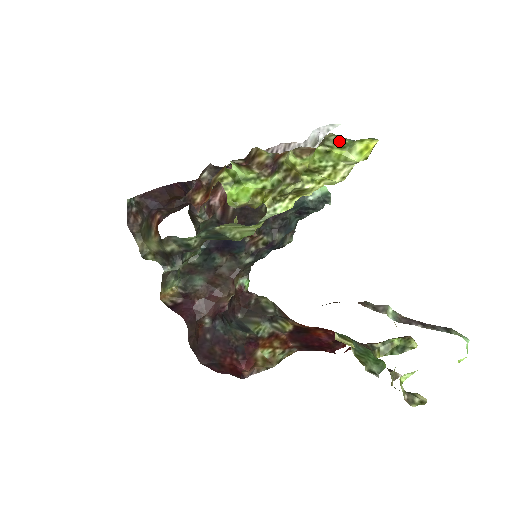
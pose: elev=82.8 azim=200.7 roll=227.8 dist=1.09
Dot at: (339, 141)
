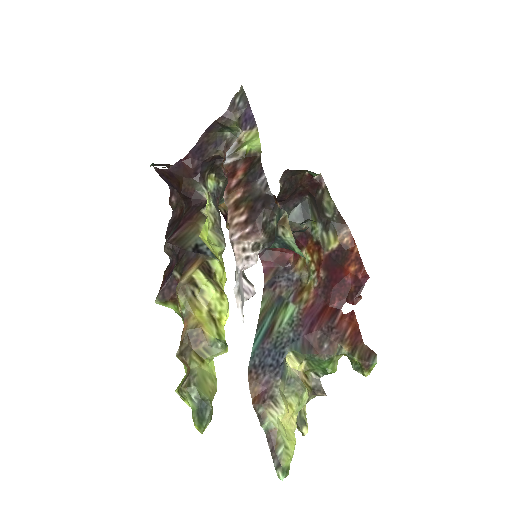
Dot at: (188, 400)
